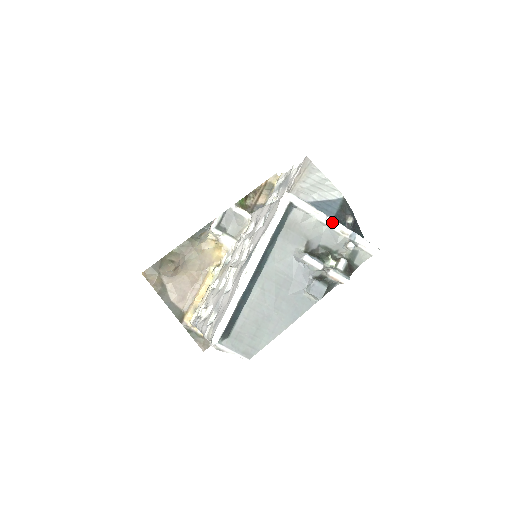
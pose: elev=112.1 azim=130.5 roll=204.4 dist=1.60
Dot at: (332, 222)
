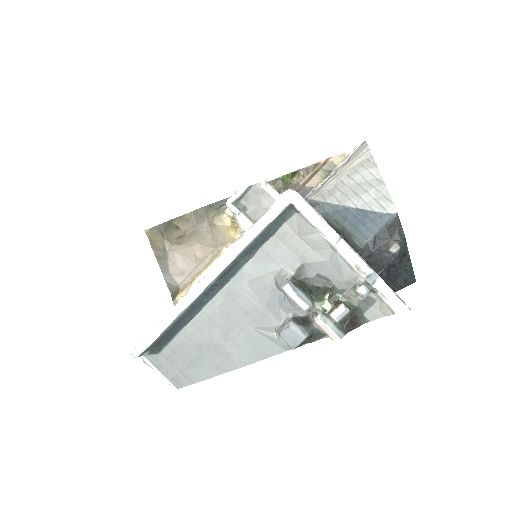
Dot at: (346, 249)
